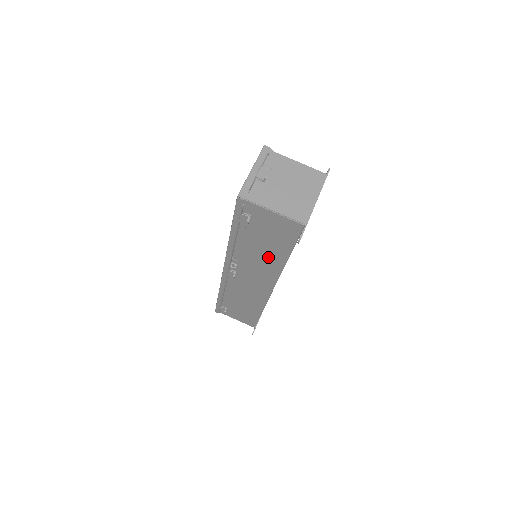
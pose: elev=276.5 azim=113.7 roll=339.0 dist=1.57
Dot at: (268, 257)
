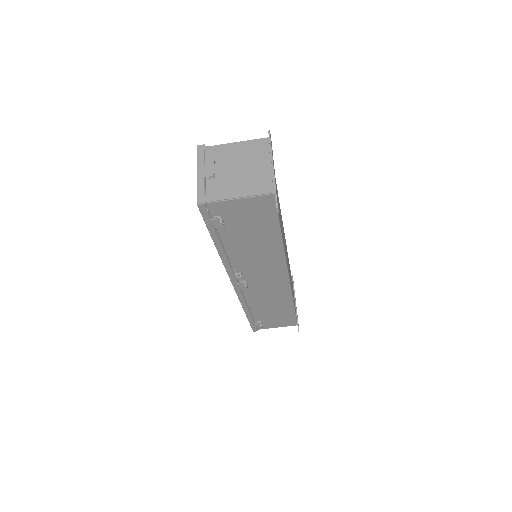
Dot at: (263, 247)
